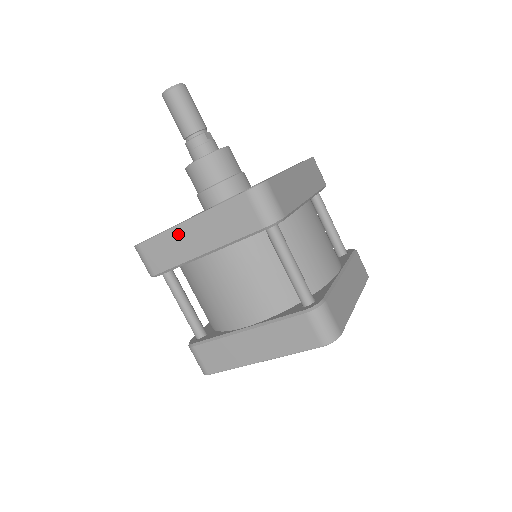
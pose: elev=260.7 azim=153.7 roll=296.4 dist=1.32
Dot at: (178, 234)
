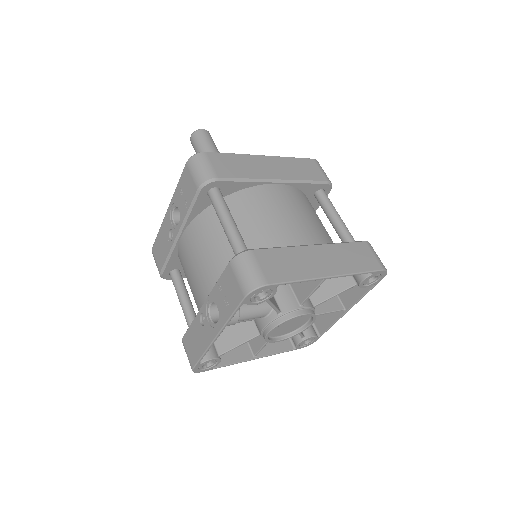
Dot at: (253, 160)
